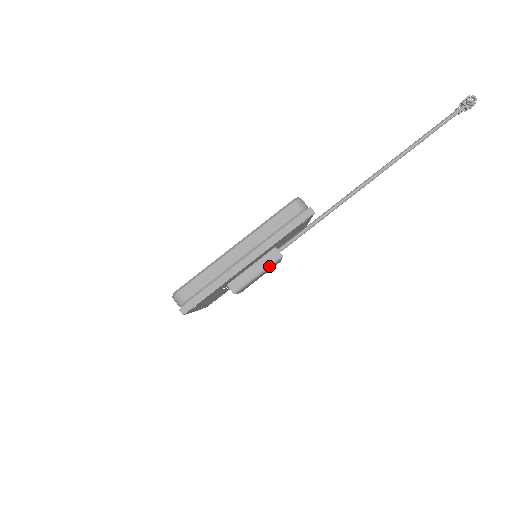
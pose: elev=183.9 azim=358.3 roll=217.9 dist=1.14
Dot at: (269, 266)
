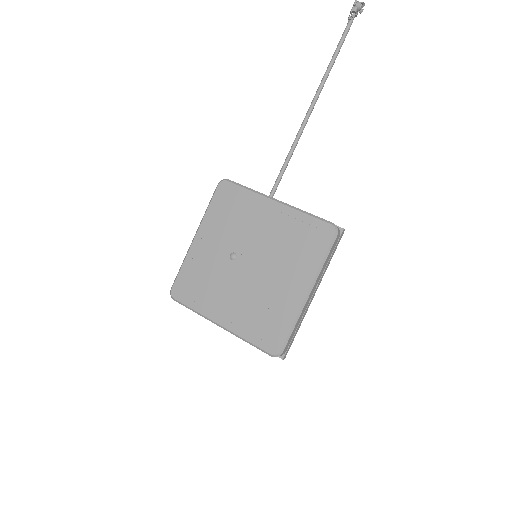
Dot at: occluded
